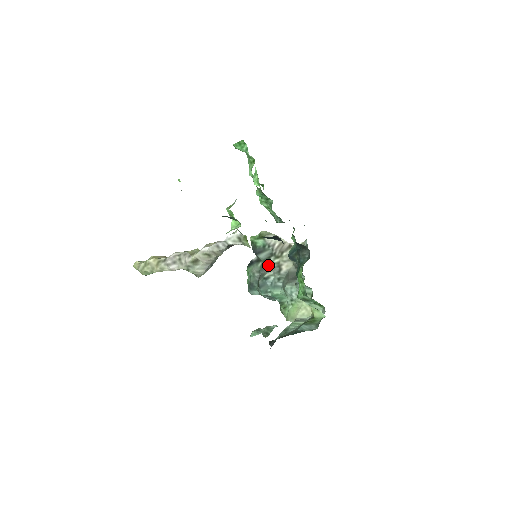
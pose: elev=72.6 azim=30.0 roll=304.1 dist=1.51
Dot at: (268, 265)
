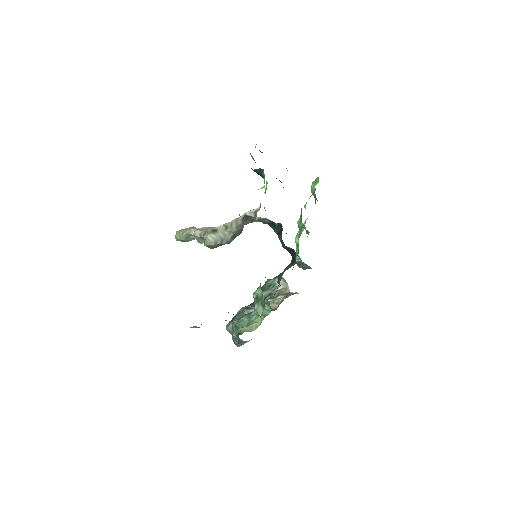
Dot at: occluded
